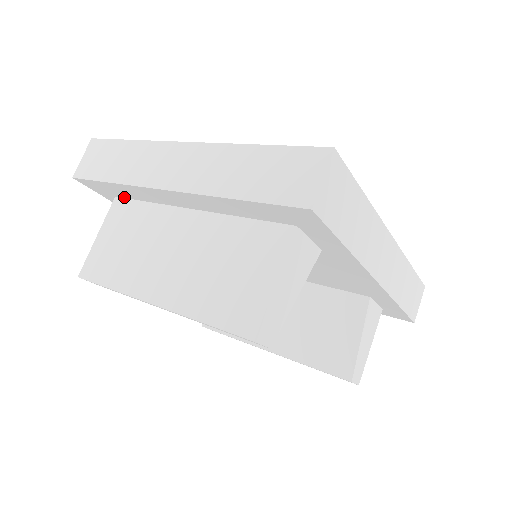
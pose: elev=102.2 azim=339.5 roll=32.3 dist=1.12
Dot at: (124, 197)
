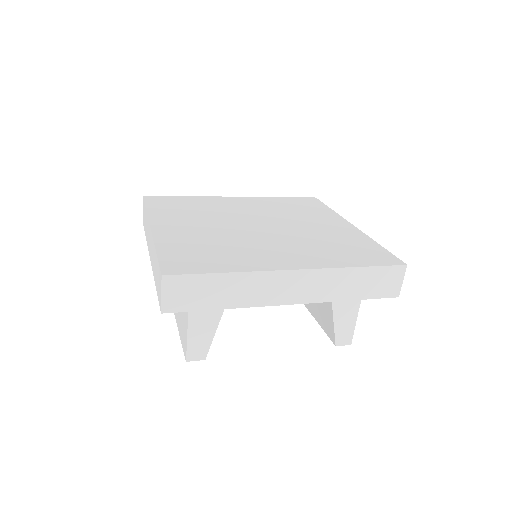
Dot at: occluded
